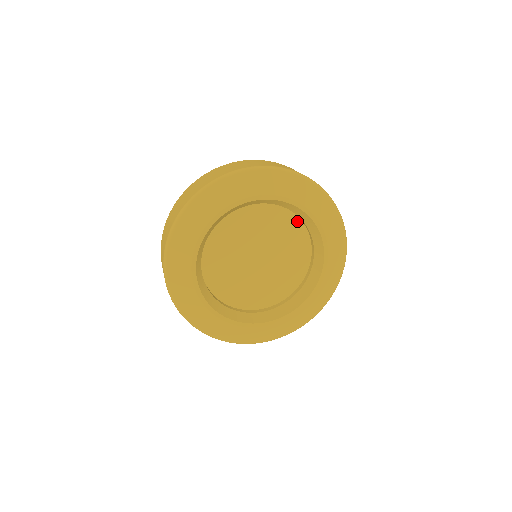
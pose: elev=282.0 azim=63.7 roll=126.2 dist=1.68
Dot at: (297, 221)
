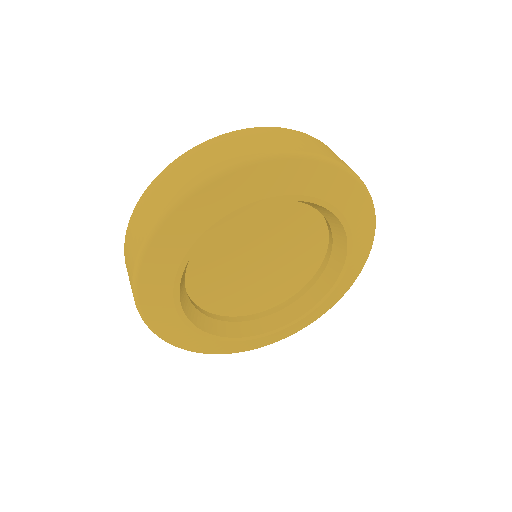
Dot at: occluded
